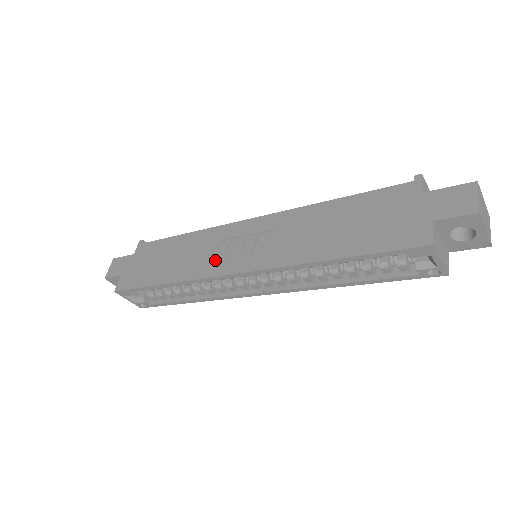
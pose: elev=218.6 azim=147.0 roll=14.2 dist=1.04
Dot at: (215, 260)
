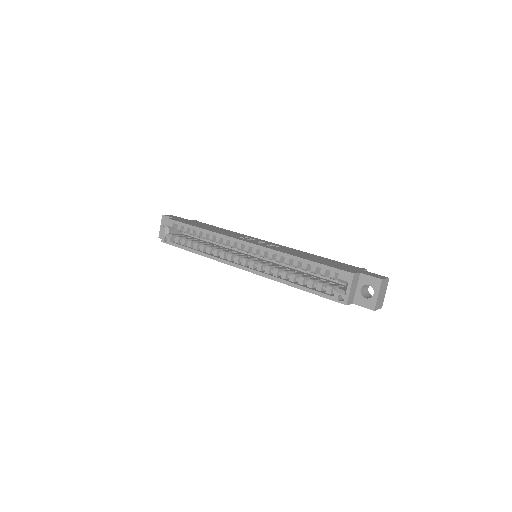
Dot at: (238, 237)
